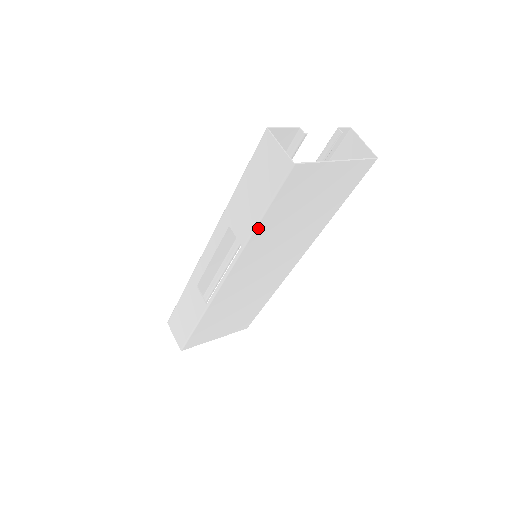
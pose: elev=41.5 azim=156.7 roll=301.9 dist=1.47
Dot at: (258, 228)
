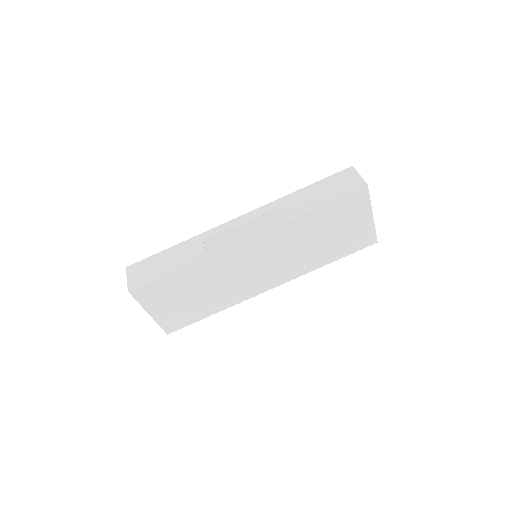
Dot at: (308, 214)
